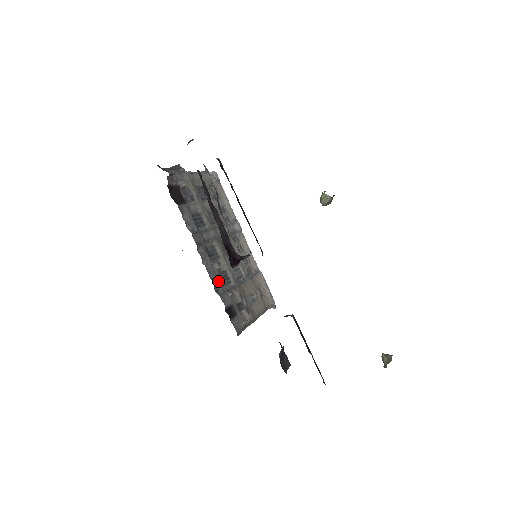
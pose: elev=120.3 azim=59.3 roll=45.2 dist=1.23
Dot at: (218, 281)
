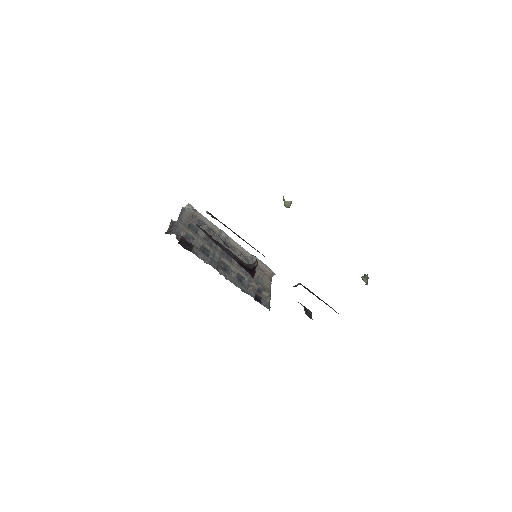
Dot at: (240, 284)
